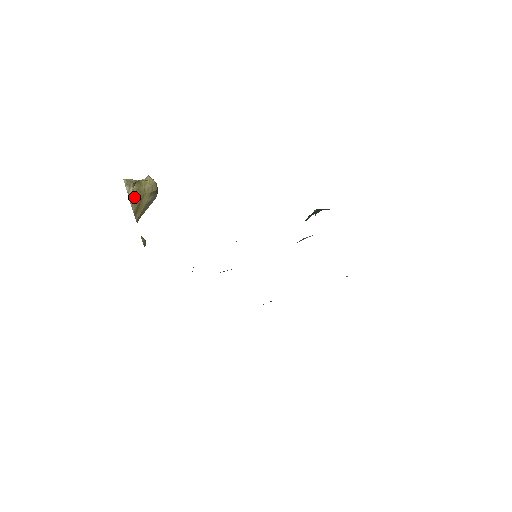
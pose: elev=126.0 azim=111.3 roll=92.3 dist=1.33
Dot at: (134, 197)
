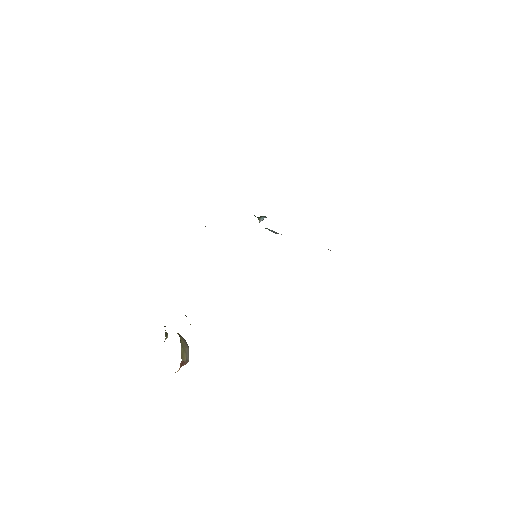
Dot at: occluded
